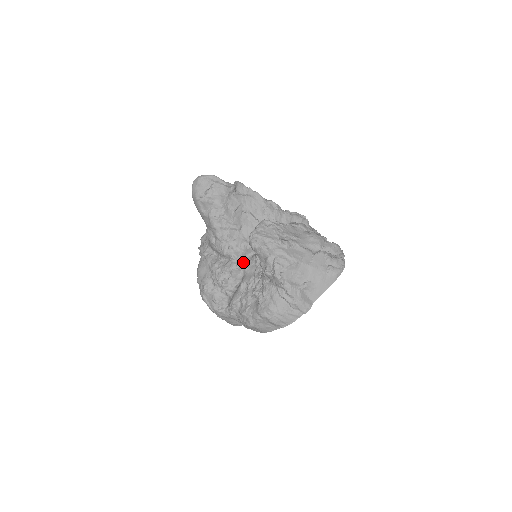
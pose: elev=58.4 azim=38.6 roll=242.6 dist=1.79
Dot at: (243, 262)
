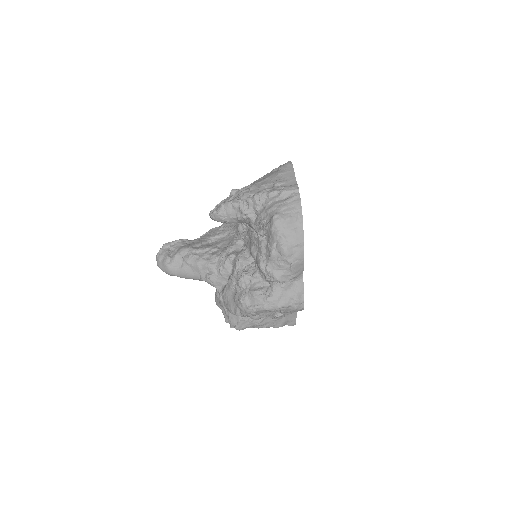
Dot at: (240, 251)
